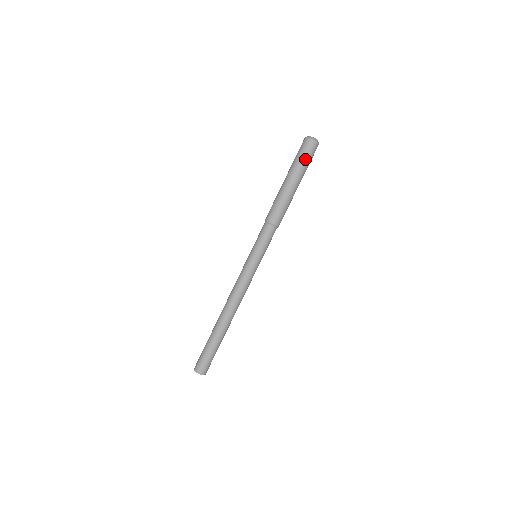
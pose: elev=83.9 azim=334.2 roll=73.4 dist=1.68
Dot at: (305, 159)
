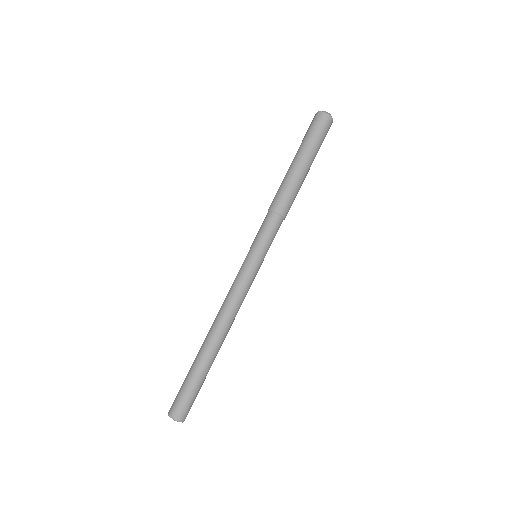
Dot at: (321, 138)
